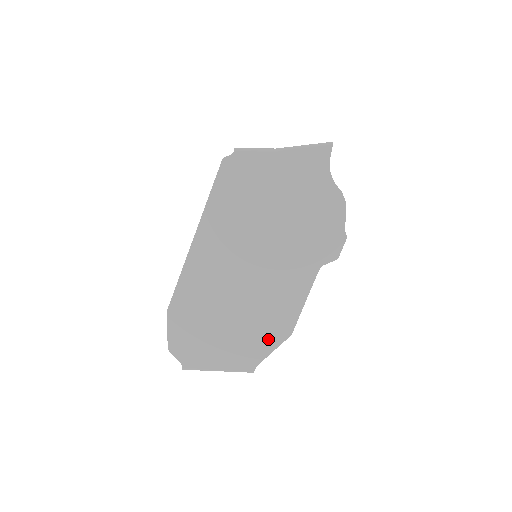
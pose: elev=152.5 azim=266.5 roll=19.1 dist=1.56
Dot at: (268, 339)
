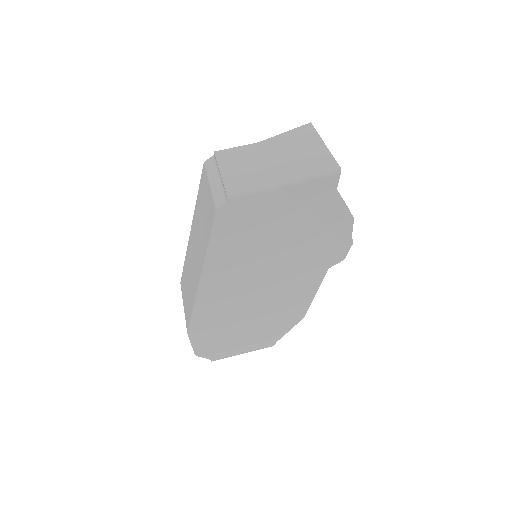
Dot at: (284, 325)
